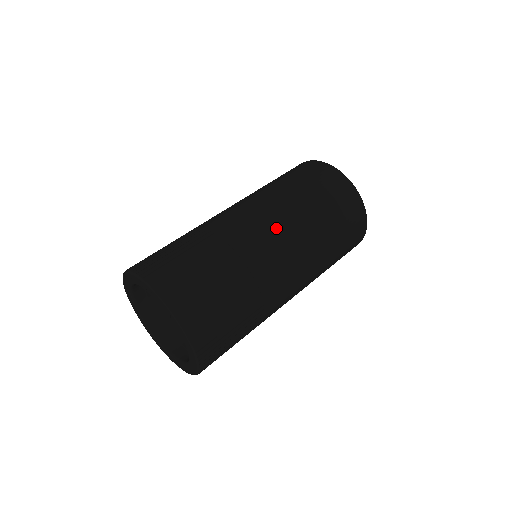
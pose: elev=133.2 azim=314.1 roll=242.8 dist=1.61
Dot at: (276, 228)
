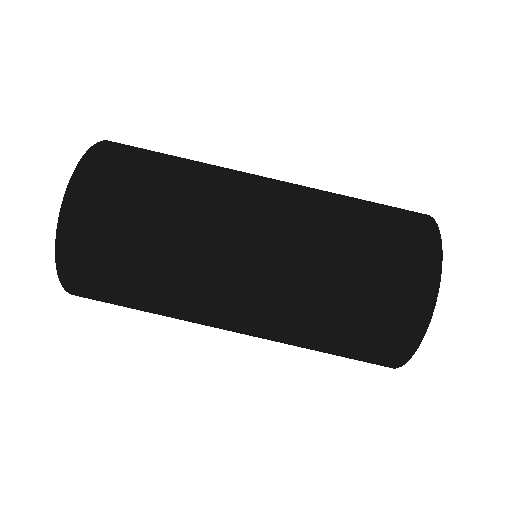
Dot at: (253, 300)
